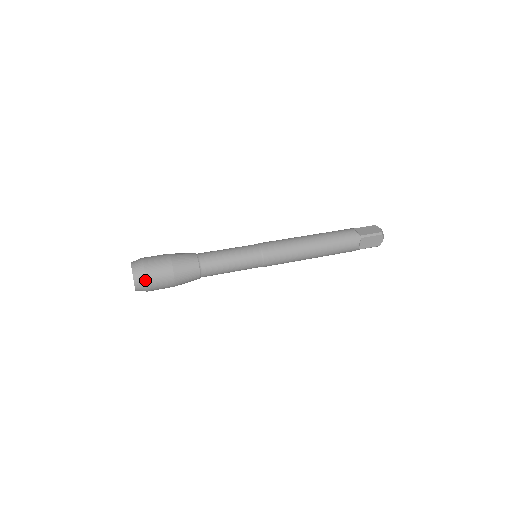
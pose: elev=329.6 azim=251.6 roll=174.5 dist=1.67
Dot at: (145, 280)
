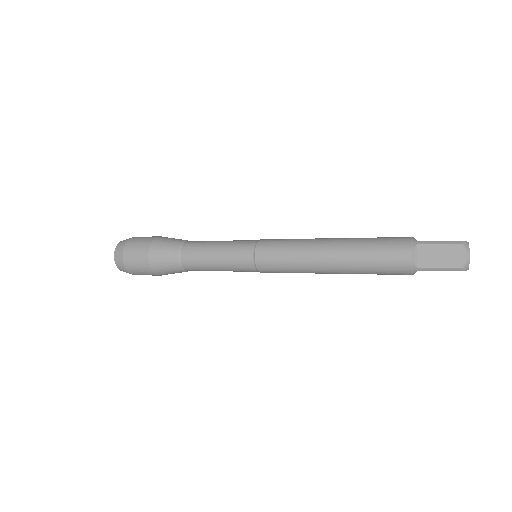
Dot at: (123, 250)
